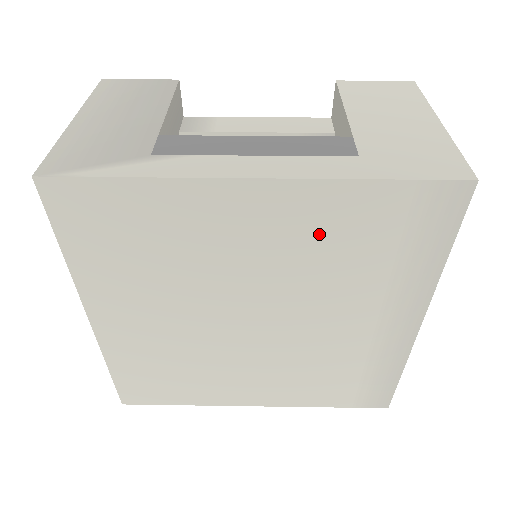
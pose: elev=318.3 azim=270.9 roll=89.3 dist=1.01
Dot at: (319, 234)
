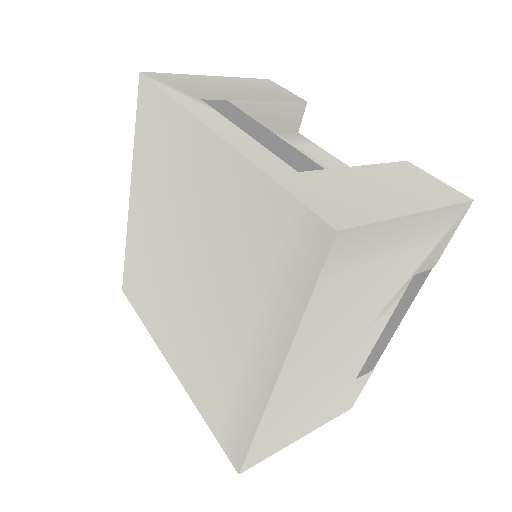
Dot at: (235, 212)
